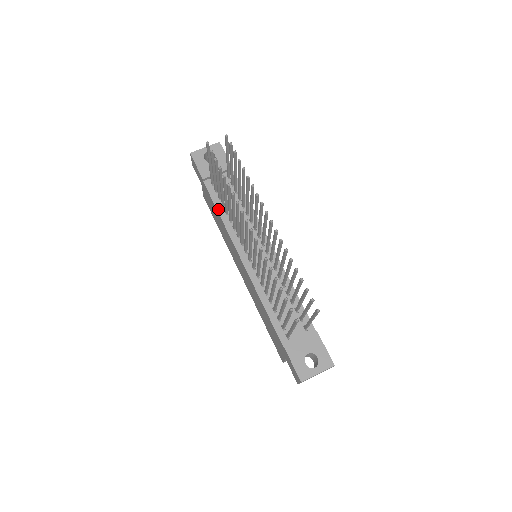
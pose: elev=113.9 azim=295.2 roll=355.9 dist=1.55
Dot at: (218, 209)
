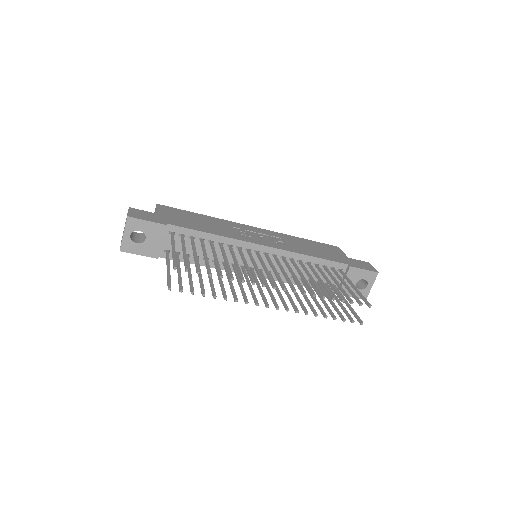
Dot at: occluded
